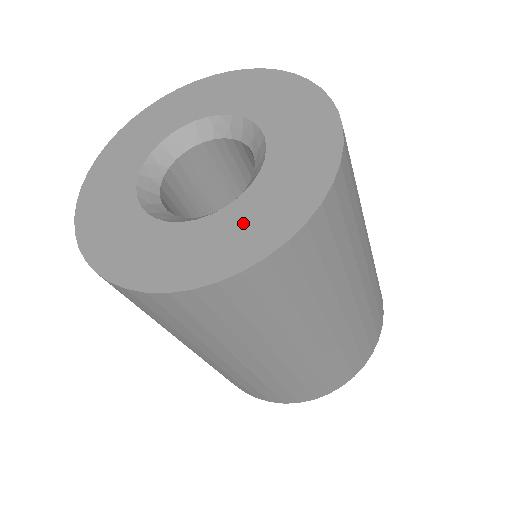
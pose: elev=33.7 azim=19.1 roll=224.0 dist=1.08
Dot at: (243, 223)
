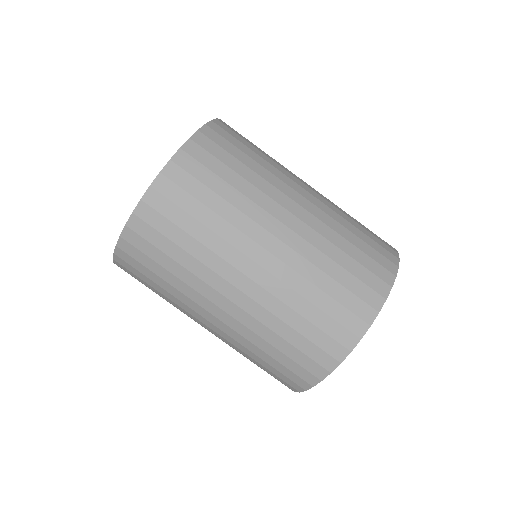
Dot at: occluded
